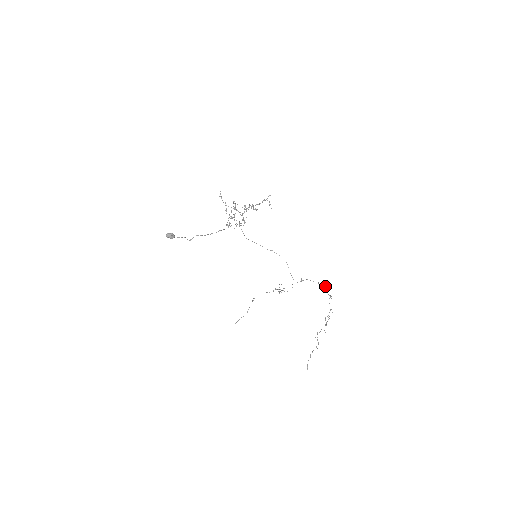
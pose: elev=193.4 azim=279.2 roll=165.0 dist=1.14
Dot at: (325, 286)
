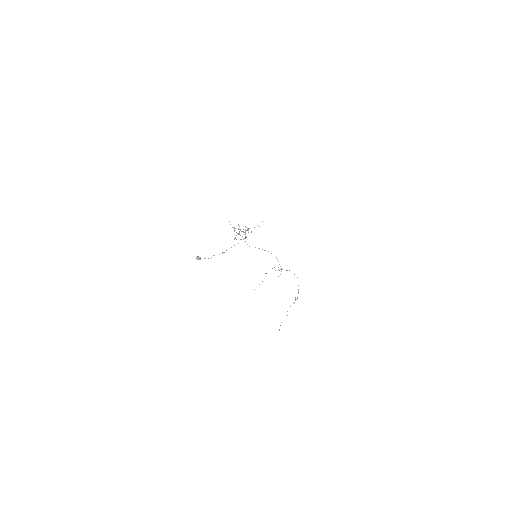
Dot at: (297, 277)
